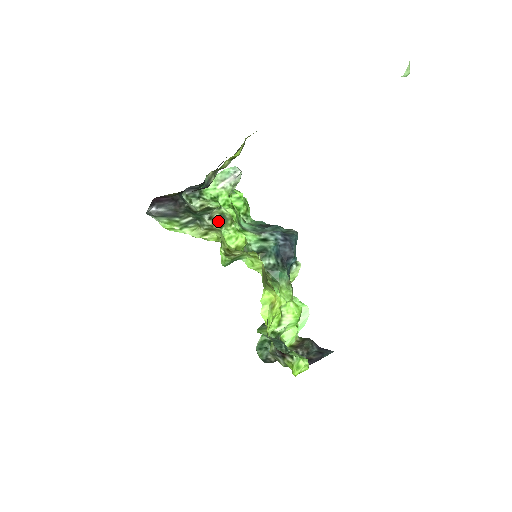
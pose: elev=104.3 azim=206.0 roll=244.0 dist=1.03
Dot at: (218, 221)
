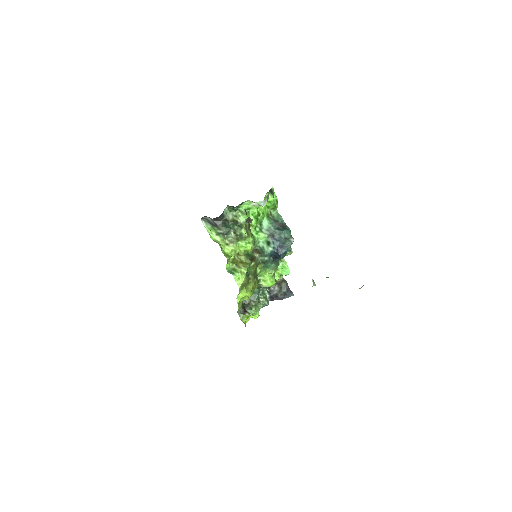
Dot at: (237, 237)
